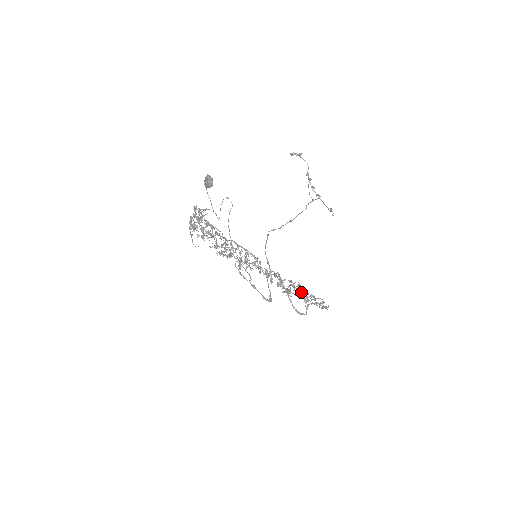
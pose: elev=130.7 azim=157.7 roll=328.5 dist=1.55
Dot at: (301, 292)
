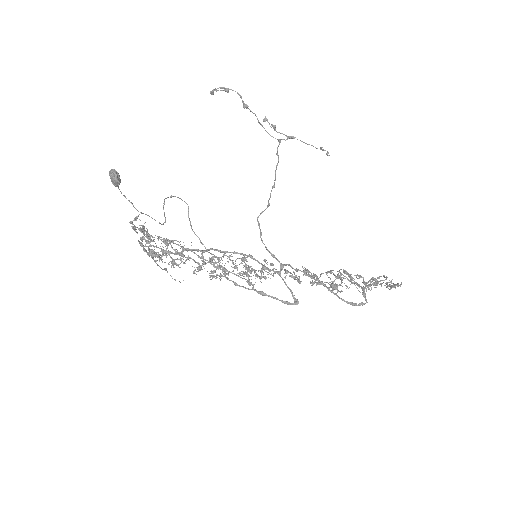
Dot at: (350, 279)
